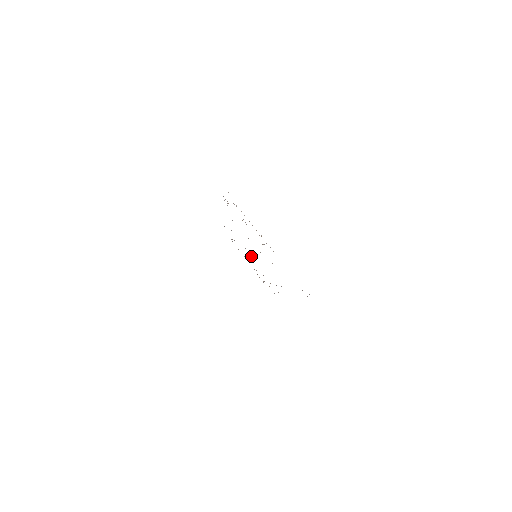
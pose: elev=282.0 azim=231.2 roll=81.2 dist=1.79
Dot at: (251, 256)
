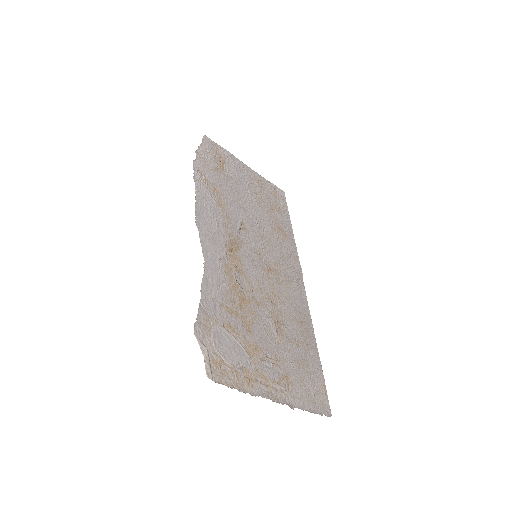
Dot at: (248, 222)
